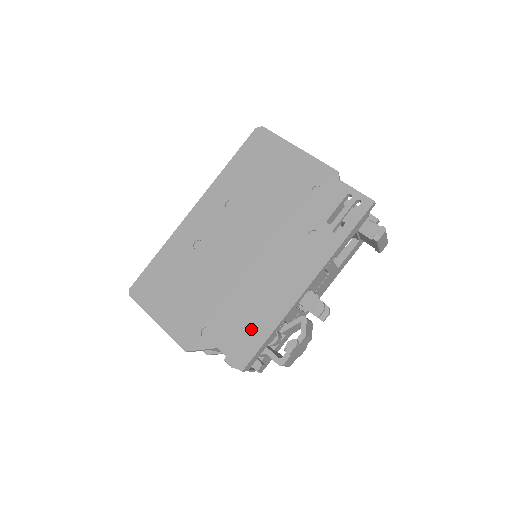
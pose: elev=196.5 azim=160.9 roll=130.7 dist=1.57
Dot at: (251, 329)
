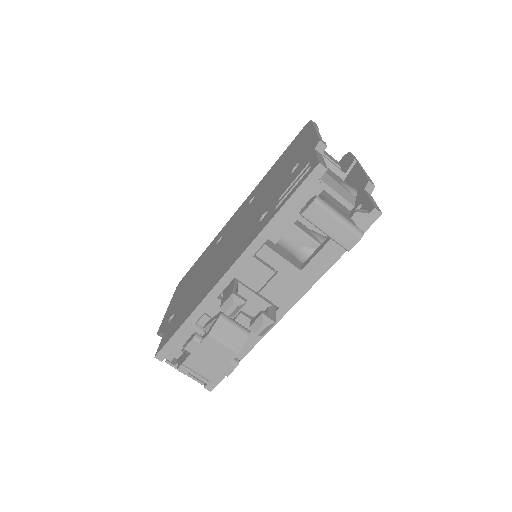
Dot at: (183, 316)
